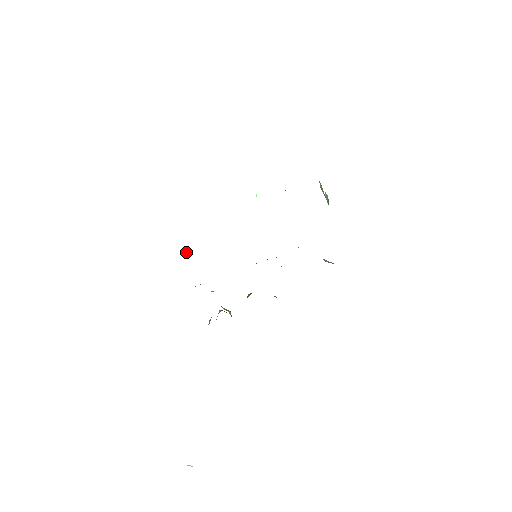
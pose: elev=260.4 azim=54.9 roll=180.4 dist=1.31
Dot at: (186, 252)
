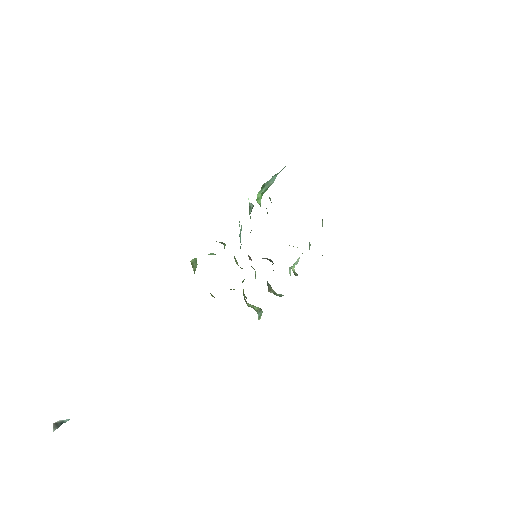
Dot at: (214, 254)
